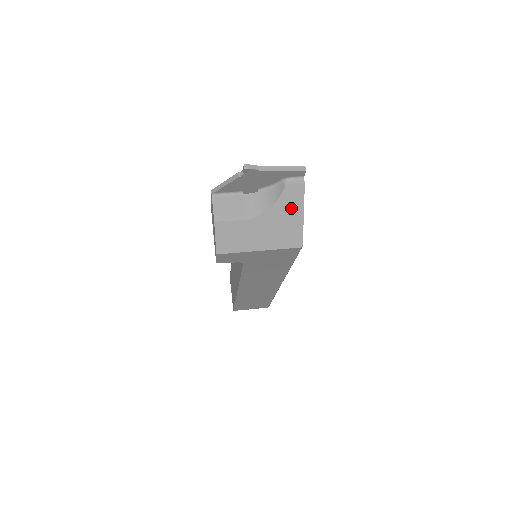
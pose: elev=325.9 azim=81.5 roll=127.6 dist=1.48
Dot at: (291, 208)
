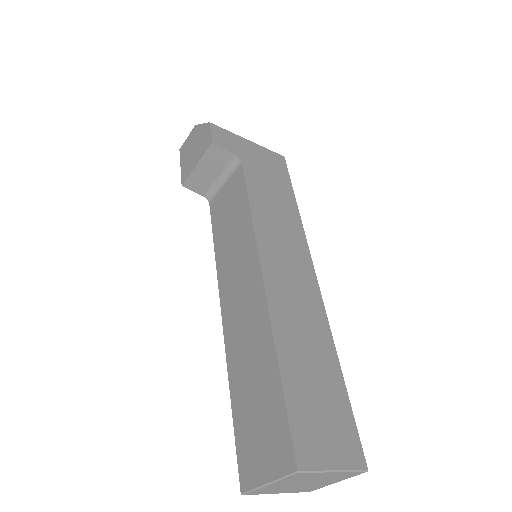
Dot at: occluded
